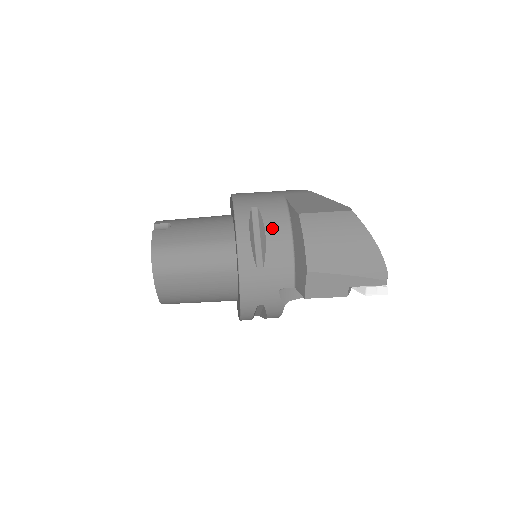
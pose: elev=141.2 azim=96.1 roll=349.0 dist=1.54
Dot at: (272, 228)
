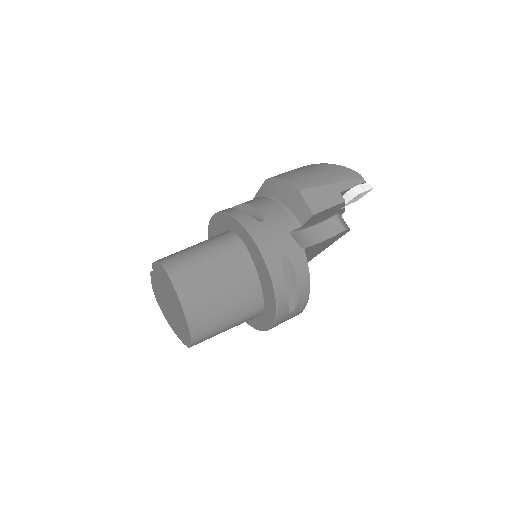
Dot at: (253, 202)
